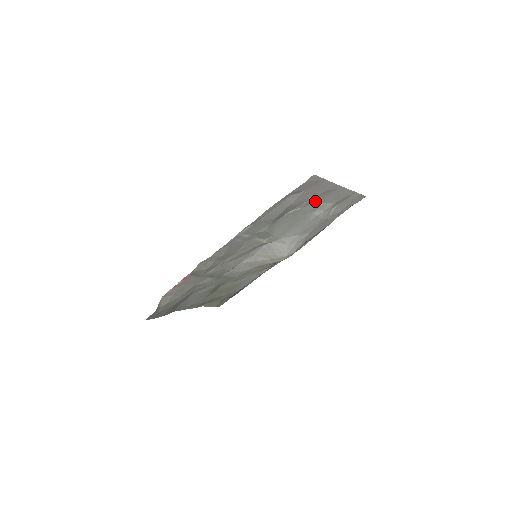
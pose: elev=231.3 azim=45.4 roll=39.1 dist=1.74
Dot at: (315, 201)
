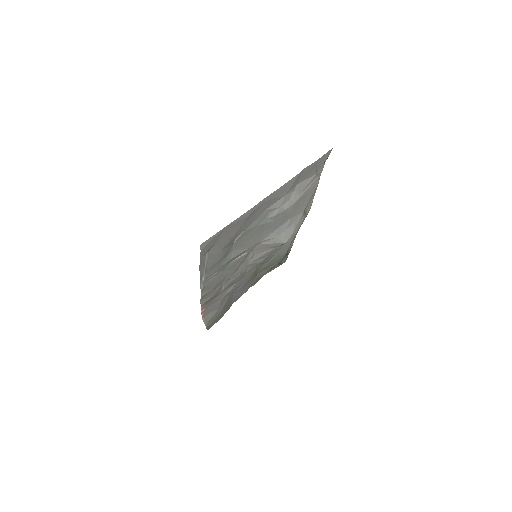
Dot at: (252, 219)
